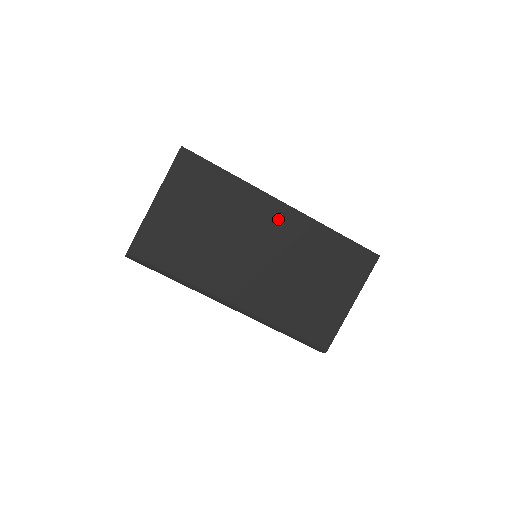
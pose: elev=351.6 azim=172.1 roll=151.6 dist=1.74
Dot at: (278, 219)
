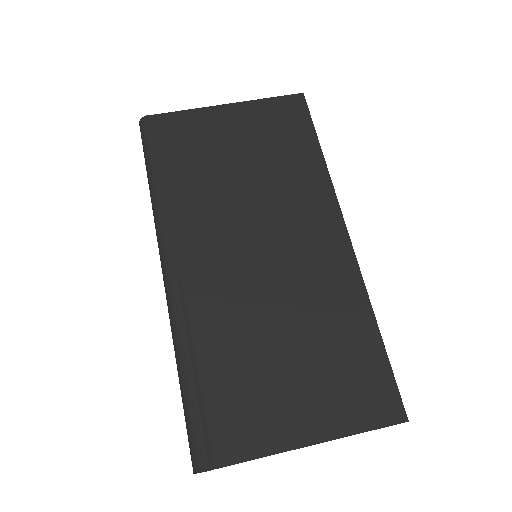
Dot at: (323, 240)
